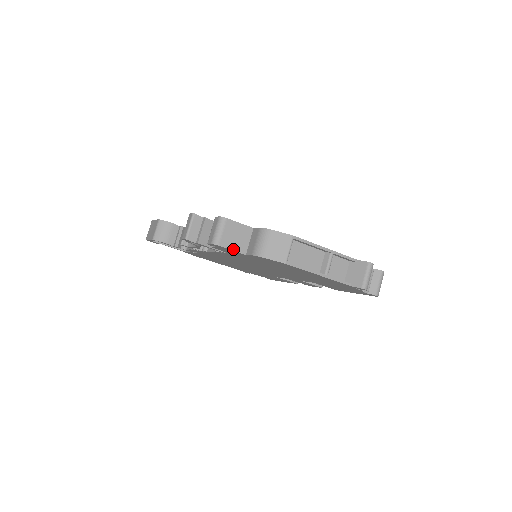
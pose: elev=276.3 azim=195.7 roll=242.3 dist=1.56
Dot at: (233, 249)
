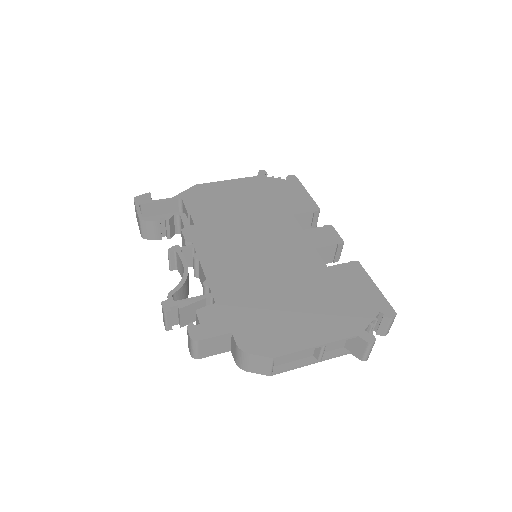
Dot at: (215, 354)
